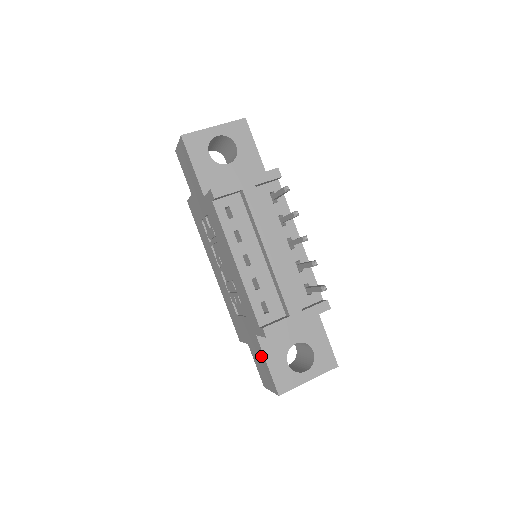
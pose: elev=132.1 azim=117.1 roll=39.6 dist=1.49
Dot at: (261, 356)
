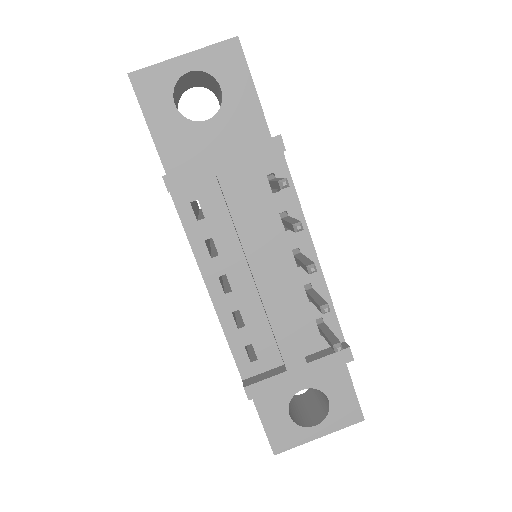
Dot at: occluded
